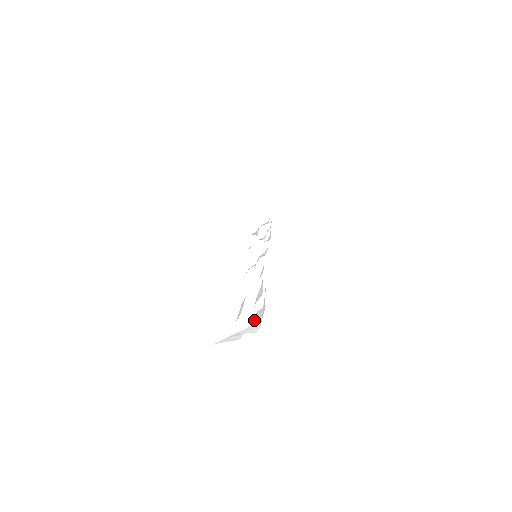
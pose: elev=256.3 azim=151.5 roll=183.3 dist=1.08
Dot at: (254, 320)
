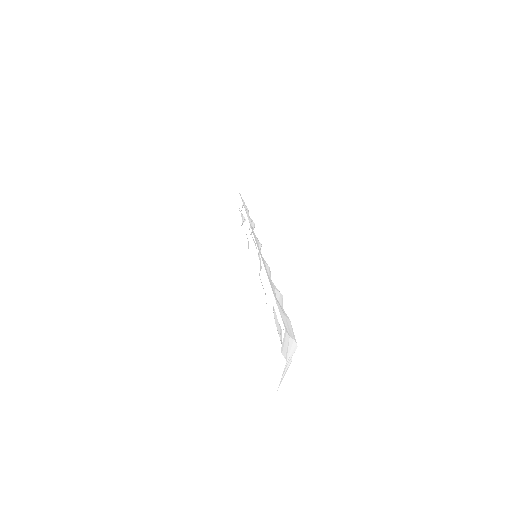
Dot at: (285, 354)
